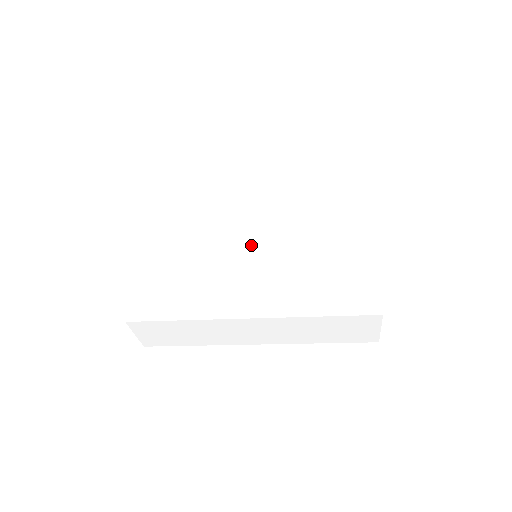
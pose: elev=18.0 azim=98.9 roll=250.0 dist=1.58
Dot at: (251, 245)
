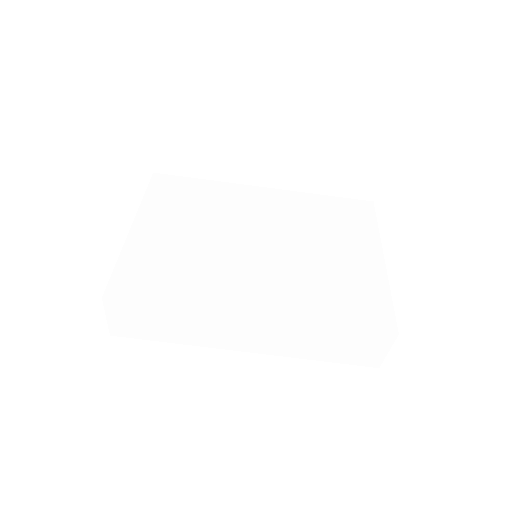
Dot at: (256, 242)
